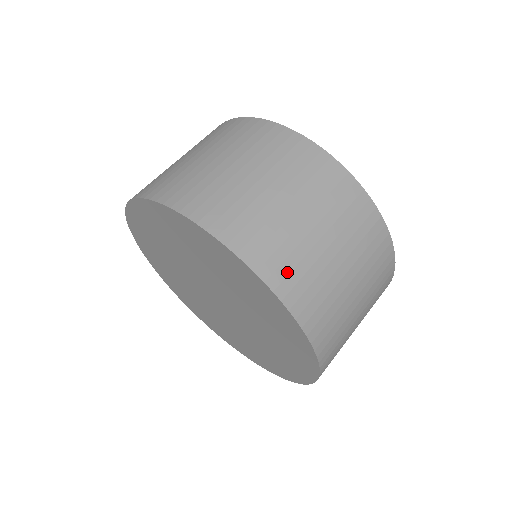
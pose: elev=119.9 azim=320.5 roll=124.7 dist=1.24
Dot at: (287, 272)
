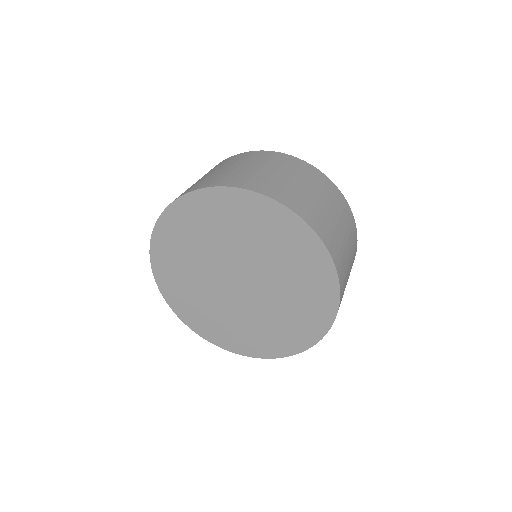
Dot at: (320, 225)
